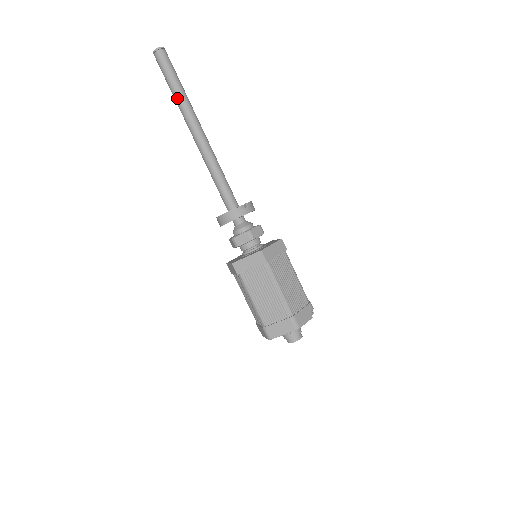
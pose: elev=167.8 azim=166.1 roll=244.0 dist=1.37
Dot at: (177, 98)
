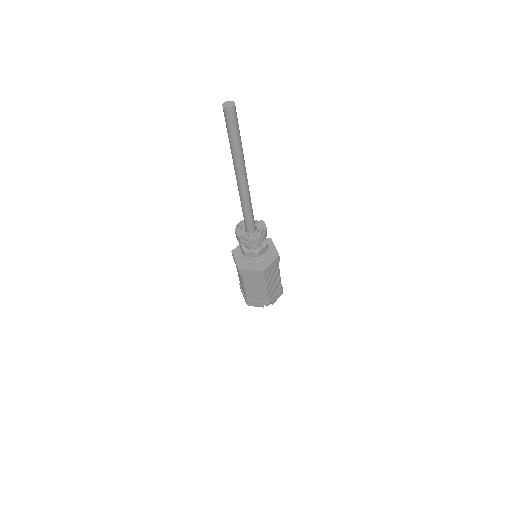
Dot at: (230, 148)
